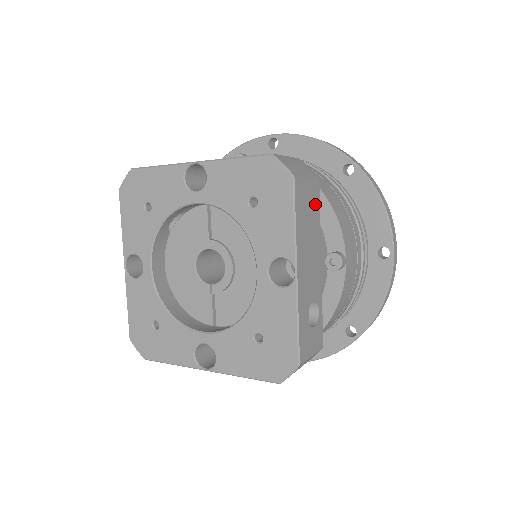
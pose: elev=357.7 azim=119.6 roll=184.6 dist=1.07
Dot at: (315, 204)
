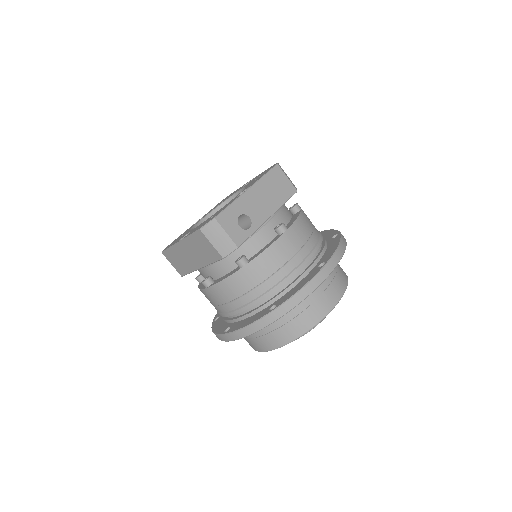
Dot at: (286, 193)
